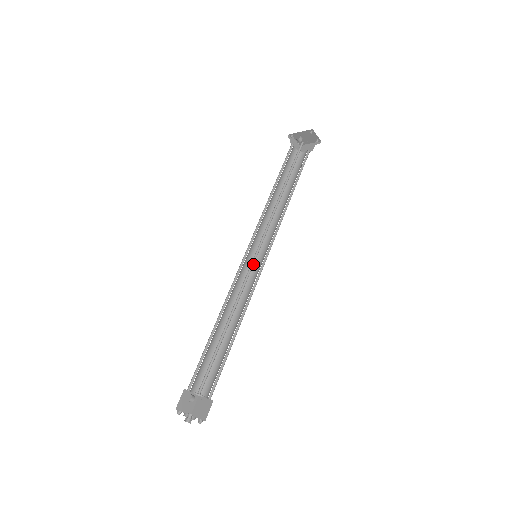
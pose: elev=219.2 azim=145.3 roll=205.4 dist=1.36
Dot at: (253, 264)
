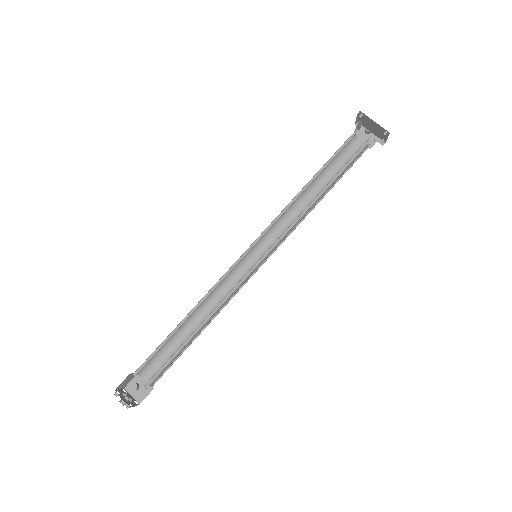
Dot at: (251, 271)
